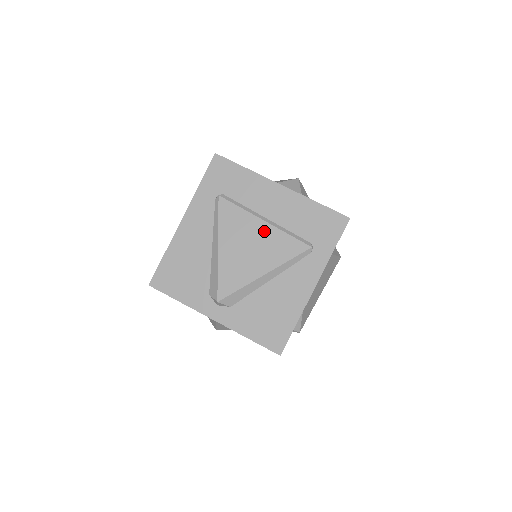
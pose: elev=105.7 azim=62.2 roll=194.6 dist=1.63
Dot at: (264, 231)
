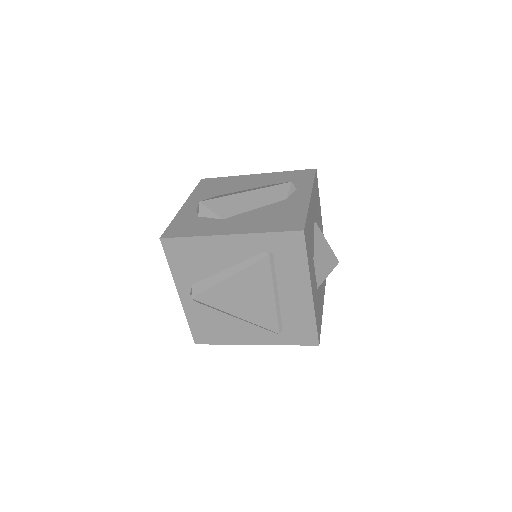
Dot at: (267, 301)
